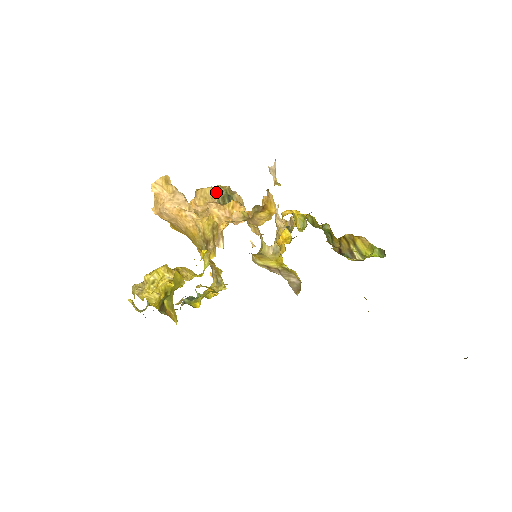
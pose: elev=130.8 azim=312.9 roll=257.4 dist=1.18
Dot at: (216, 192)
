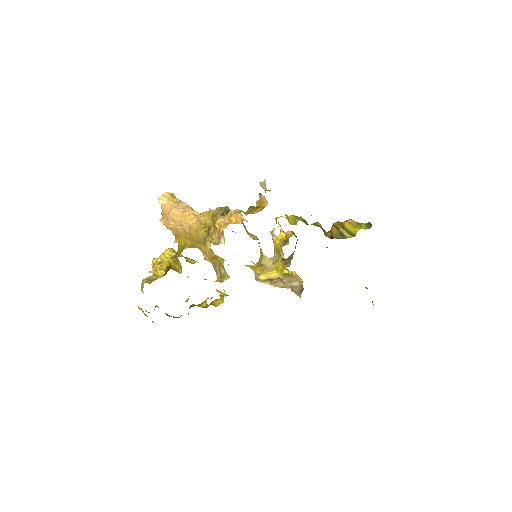
Dot at: occluded
